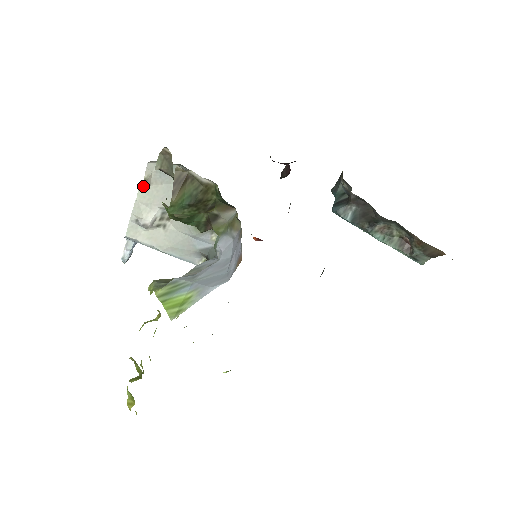
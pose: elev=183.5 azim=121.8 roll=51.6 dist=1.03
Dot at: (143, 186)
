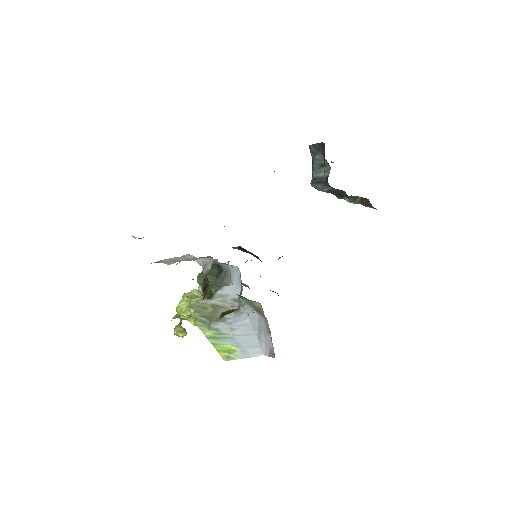
Dot at: (171, 261)
